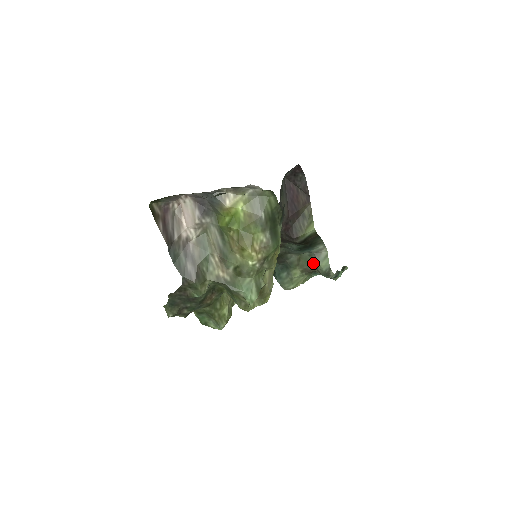
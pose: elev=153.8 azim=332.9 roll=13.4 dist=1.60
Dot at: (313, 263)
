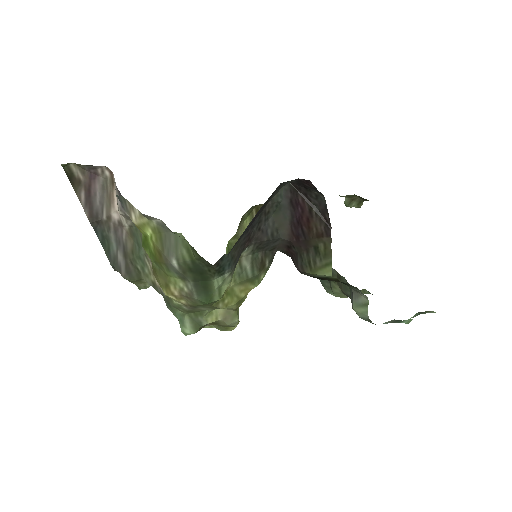
Dot at: occluded
